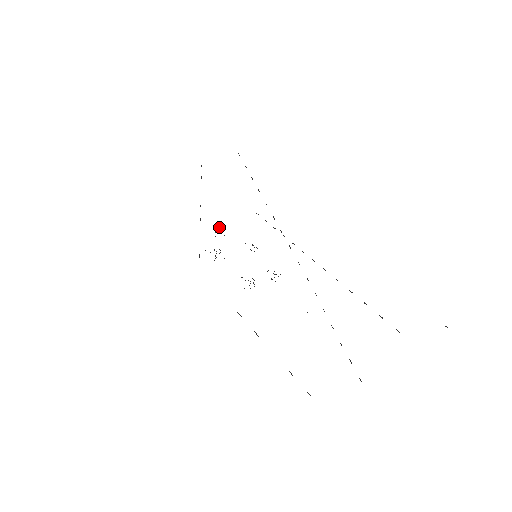
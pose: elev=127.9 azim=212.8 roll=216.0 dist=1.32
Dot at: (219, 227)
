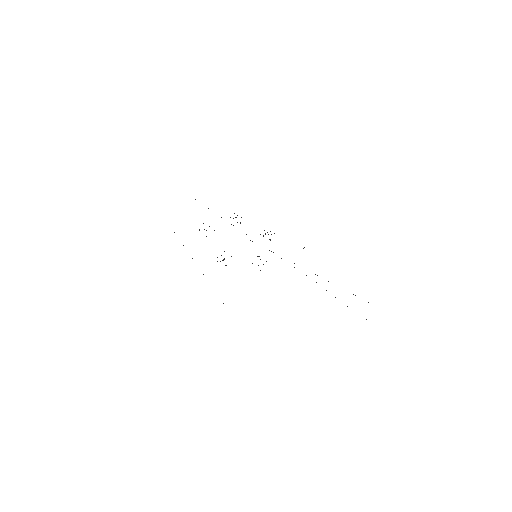
Dot at: occluded
